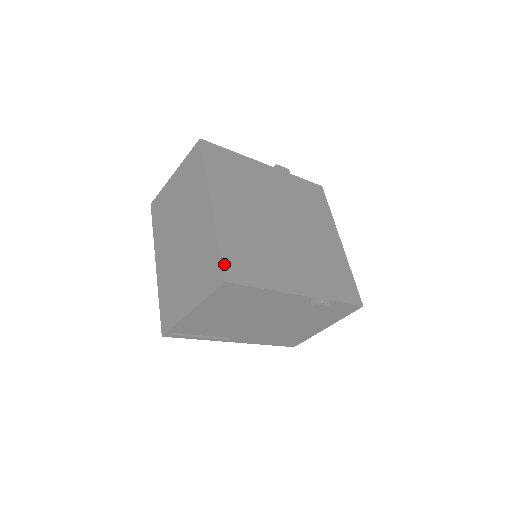
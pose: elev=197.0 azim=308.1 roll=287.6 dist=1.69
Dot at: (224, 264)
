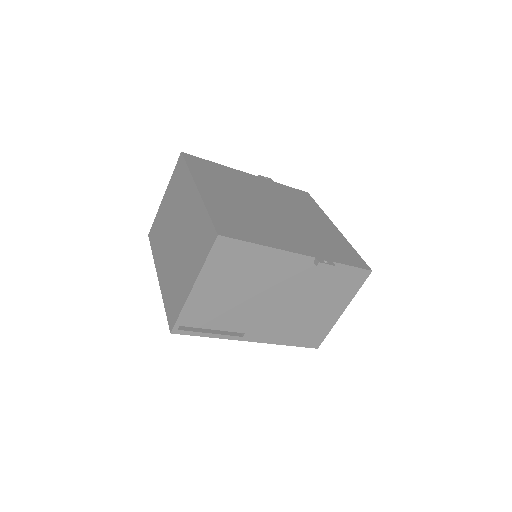
Dot at: (215, 224)
